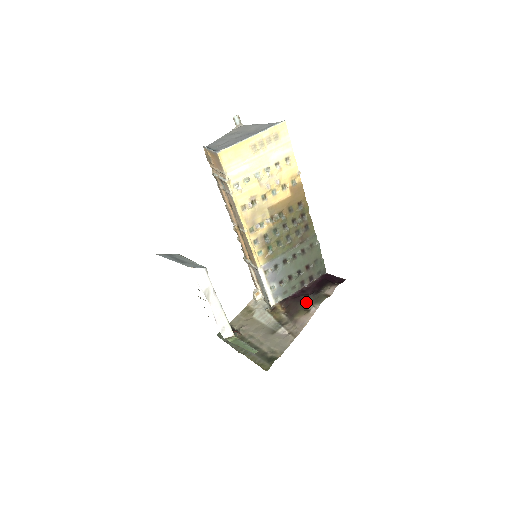
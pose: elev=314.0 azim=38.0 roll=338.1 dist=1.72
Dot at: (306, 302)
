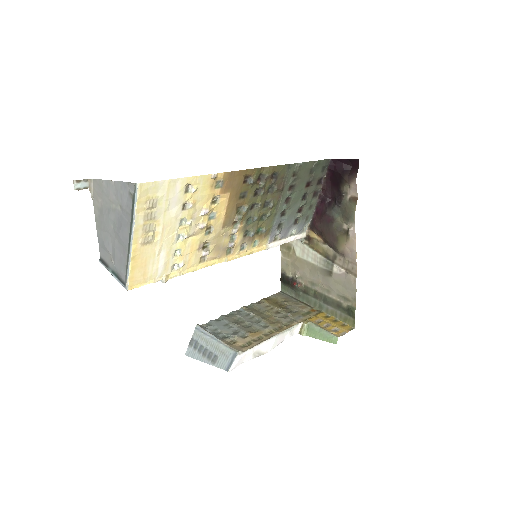
Dot at: (337, 221)
